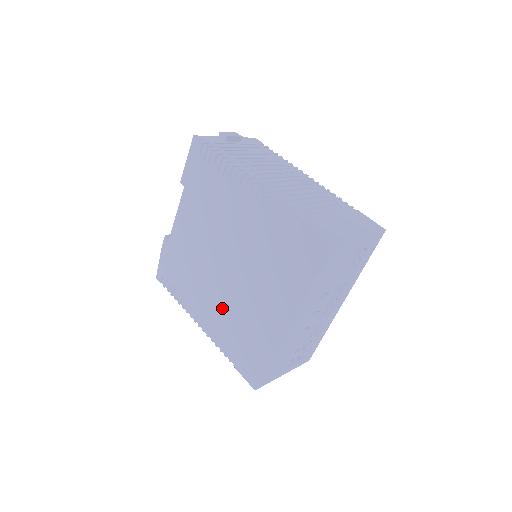
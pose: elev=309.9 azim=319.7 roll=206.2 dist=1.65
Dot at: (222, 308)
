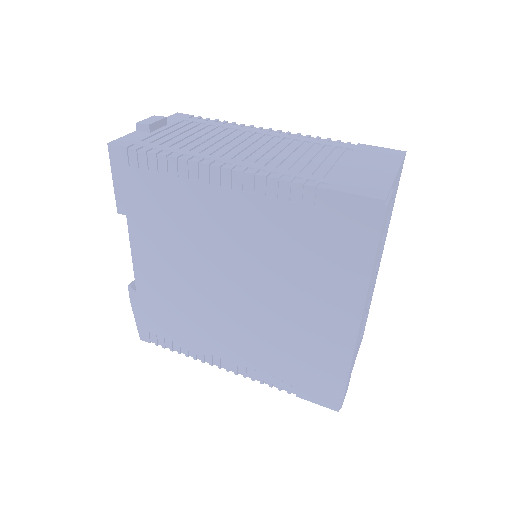
Dot at: (251, 339)
